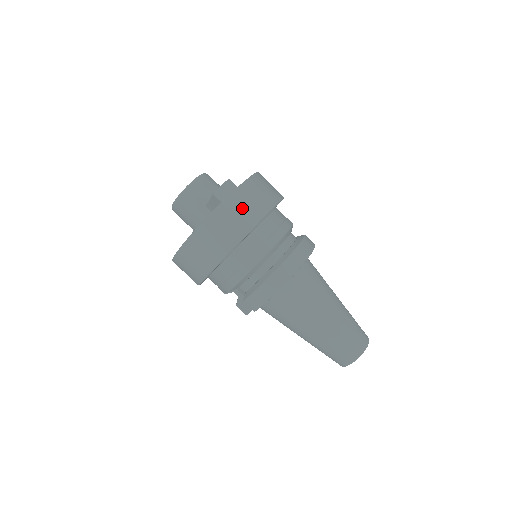
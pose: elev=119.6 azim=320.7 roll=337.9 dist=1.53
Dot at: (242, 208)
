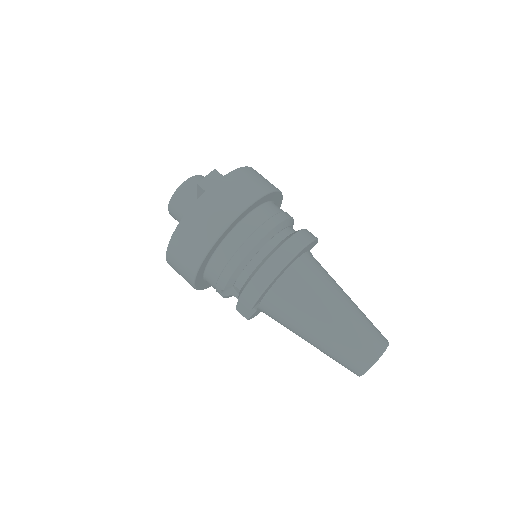
Dot at: (227, 196)
